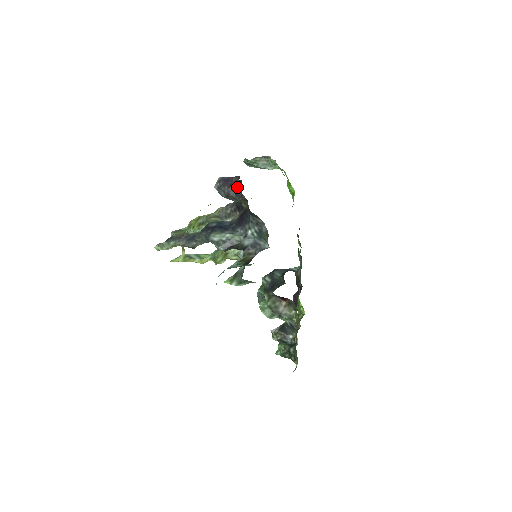
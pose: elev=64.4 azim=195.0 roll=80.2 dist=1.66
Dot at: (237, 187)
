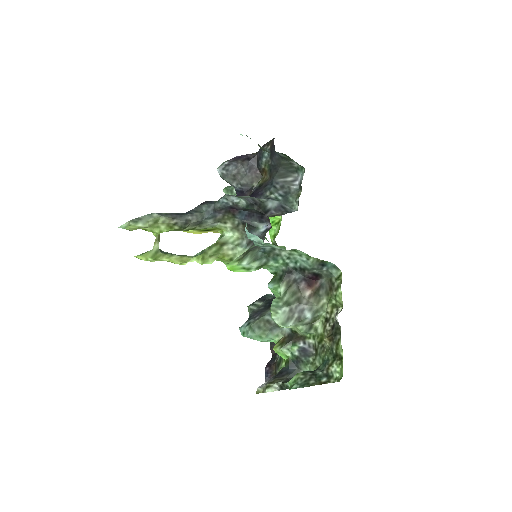
Dot at: (253, 161)
